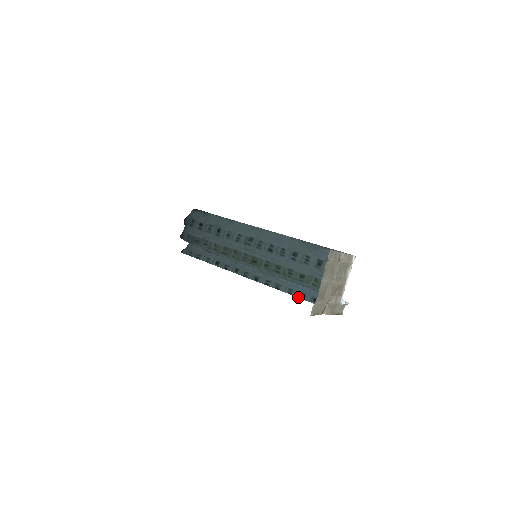
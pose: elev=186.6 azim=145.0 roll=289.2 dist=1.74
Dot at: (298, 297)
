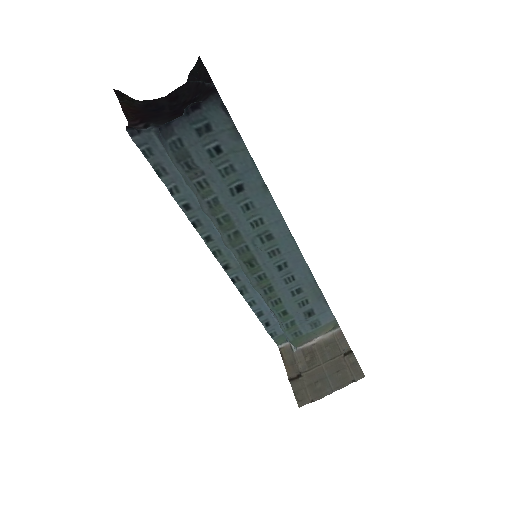
Dot at: (255, 313)
